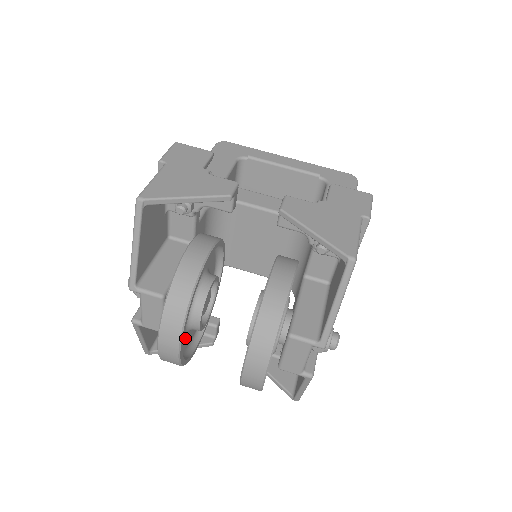
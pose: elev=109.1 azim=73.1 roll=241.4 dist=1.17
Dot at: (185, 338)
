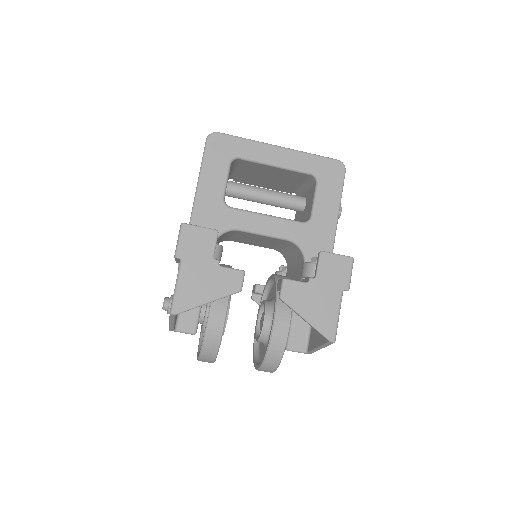
Dot at: occluded
